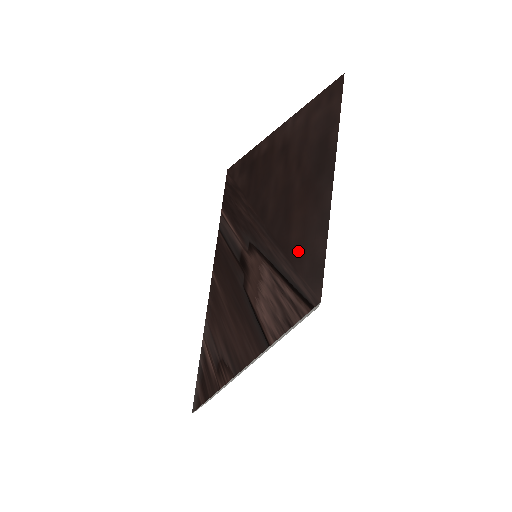
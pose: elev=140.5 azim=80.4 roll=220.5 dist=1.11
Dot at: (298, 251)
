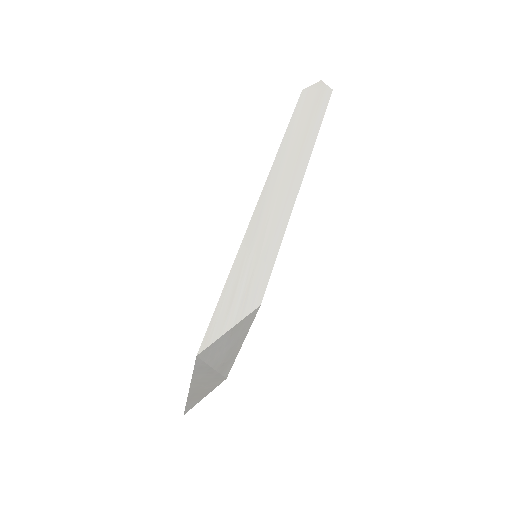
Dot at: occluded
